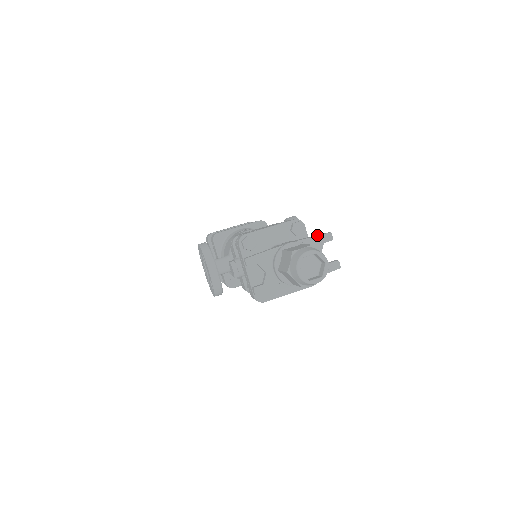
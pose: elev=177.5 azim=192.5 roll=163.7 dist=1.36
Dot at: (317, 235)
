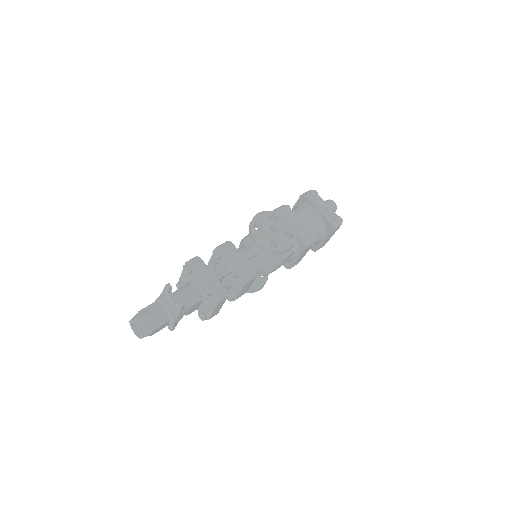
Dot at: (163, 289)
